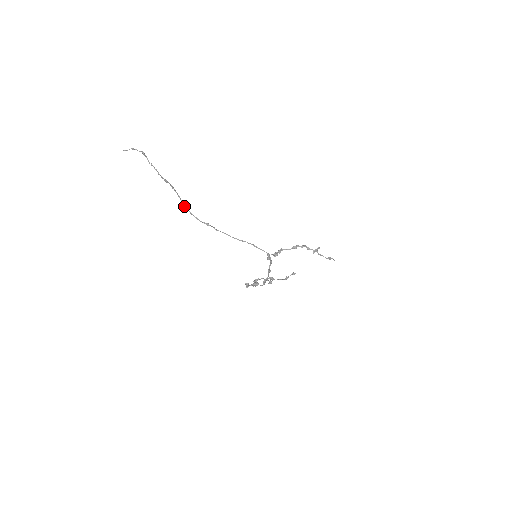
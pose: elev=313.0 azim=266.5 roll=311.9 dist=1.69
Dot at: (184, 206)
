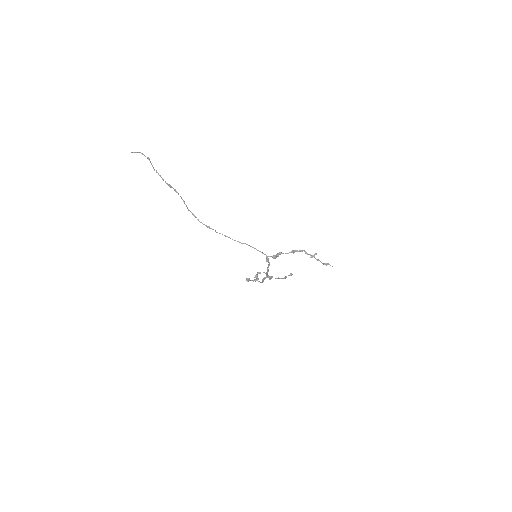
Dot at: (187, 208)
